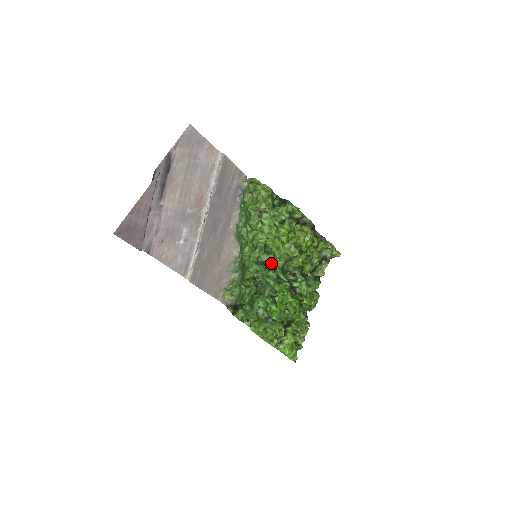
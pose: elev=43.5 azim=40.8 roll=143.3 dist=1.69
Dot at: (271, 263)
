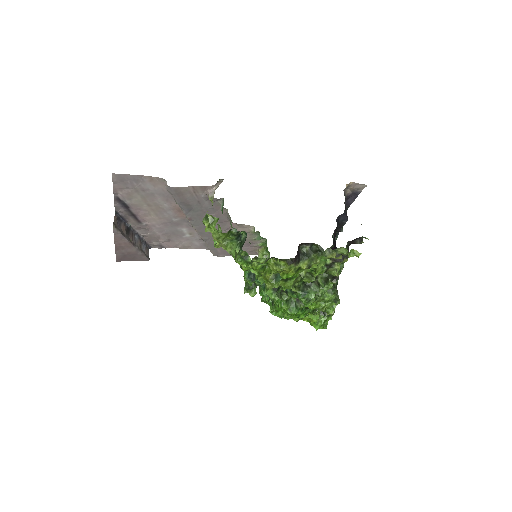
Dot at: occluded
